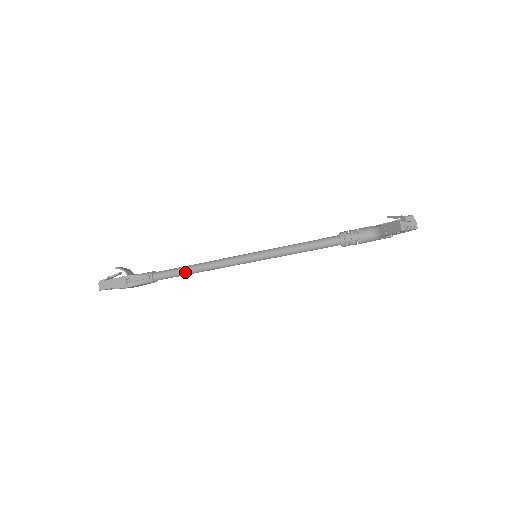
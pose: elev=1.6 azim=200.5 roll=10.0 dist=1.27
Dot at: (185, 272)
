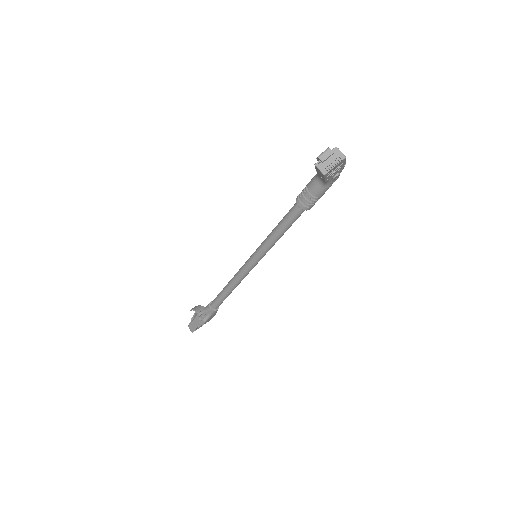
Dot at: (225, 294)
